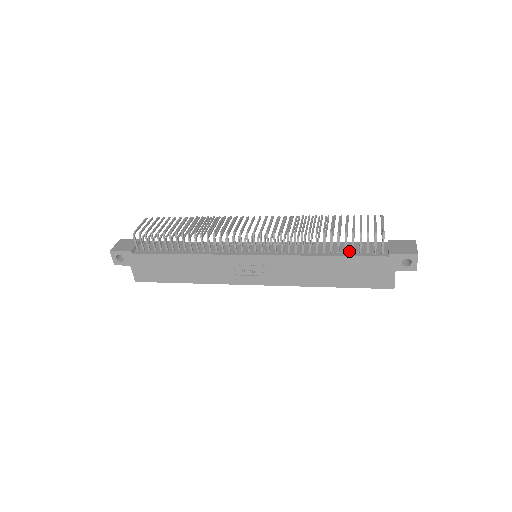
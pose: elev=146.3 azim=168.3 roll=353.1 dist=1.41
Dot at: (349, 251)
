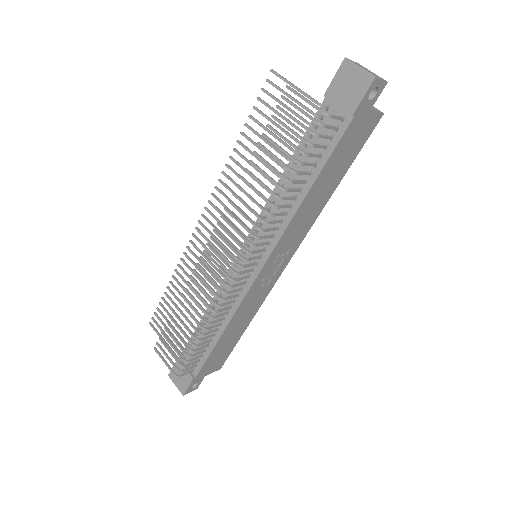
Dot at: (315, 159)
